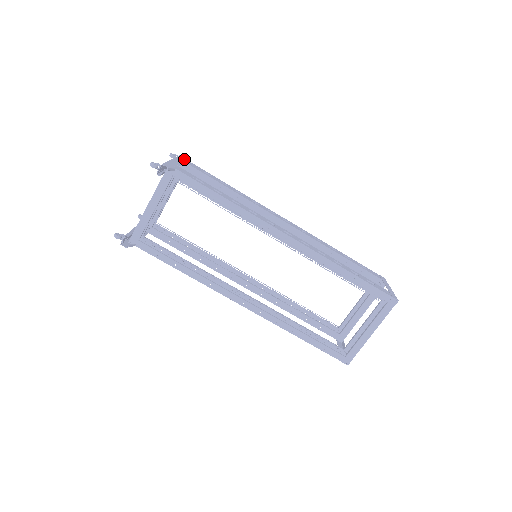
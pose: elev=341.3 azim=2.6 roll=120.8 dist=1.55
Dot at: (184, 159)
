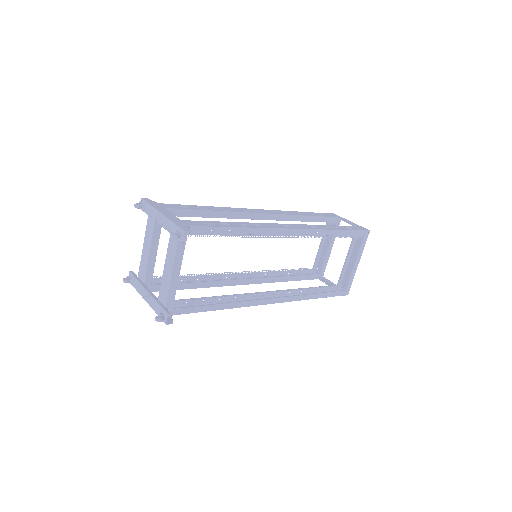
Dot at: (156, 204)
